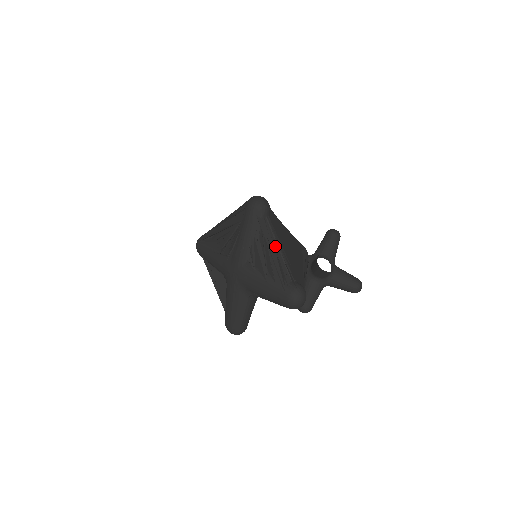
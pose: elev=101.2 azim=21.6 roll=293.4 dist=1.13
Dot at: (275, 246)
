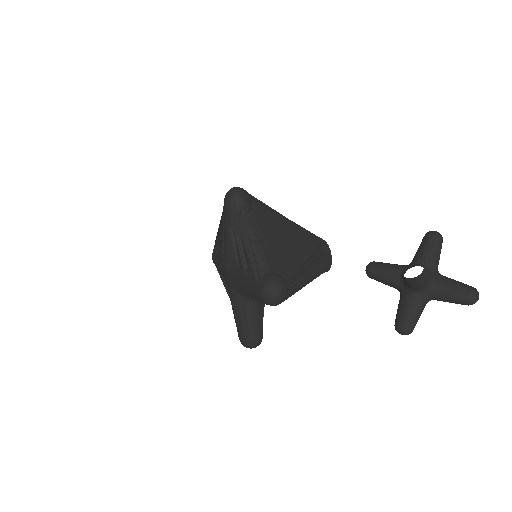
Dot at: (249, 236)
